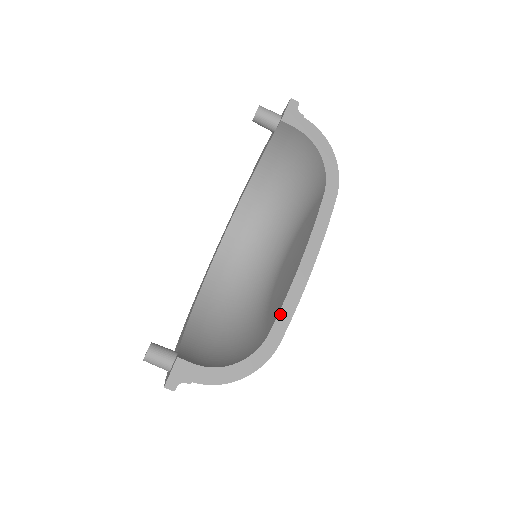
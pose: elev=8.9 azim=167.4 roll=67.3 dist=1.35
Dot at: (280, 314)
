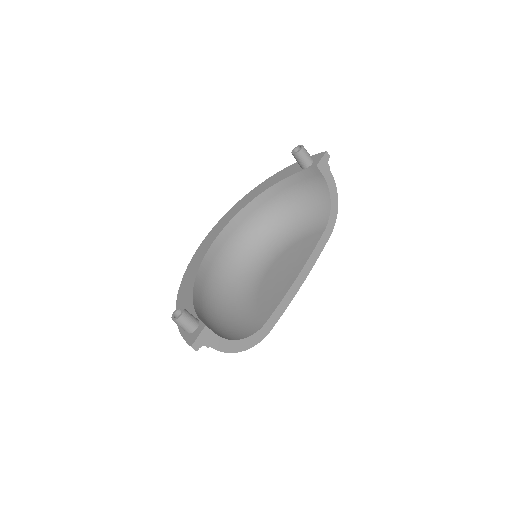
Dot at: (276, 310)
